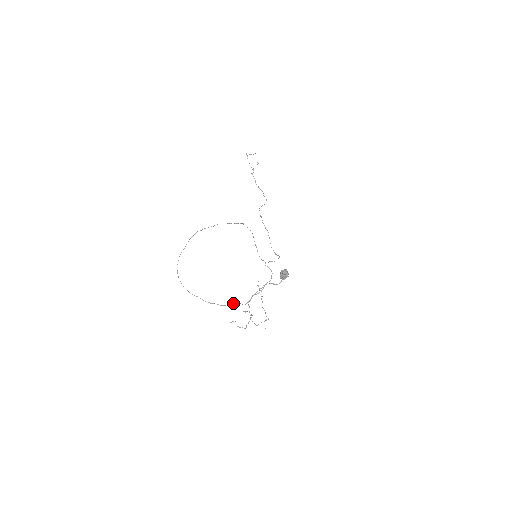
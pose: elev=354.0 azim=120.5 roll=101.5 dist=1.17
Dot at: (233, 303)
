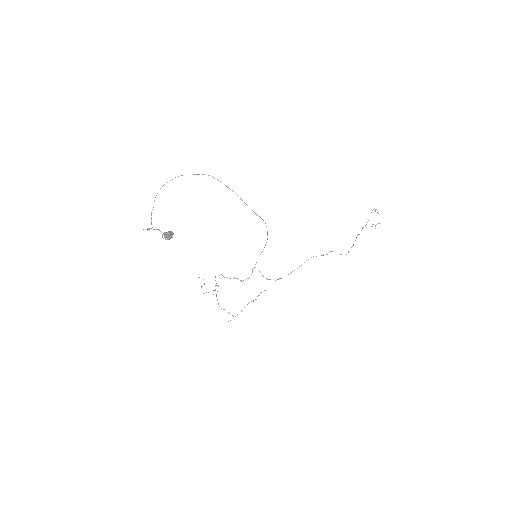
Dot at: occluded
